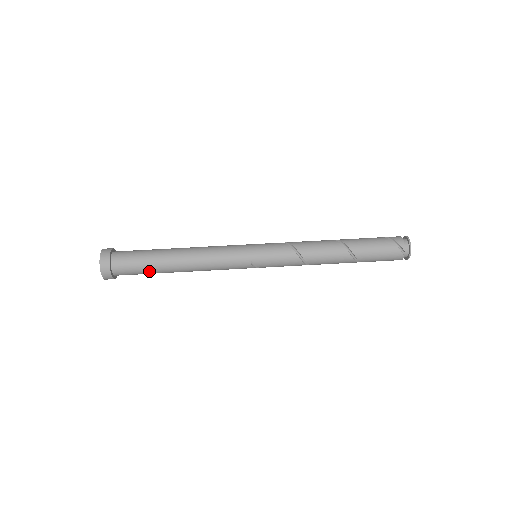
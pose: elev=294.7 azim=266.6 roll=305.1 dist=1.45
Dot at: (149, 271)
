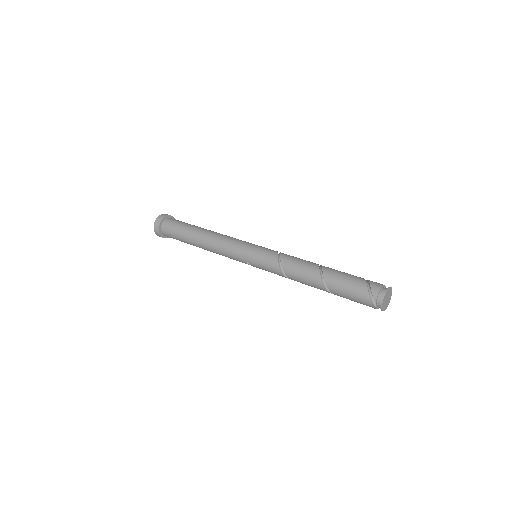
Dot at: (183, 241)
